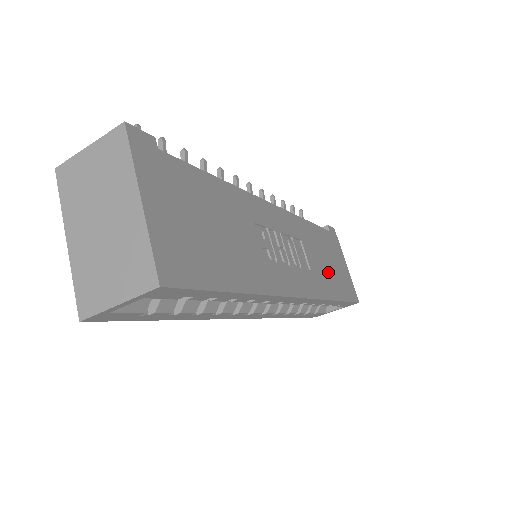
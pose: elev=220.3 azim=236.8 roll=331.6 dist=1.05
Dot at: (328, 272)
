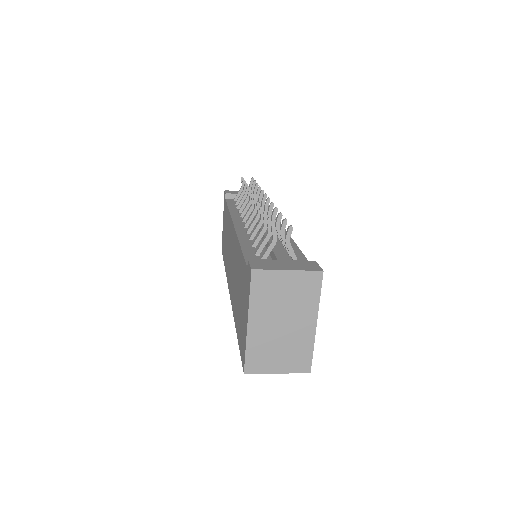
Dot at: occluded
